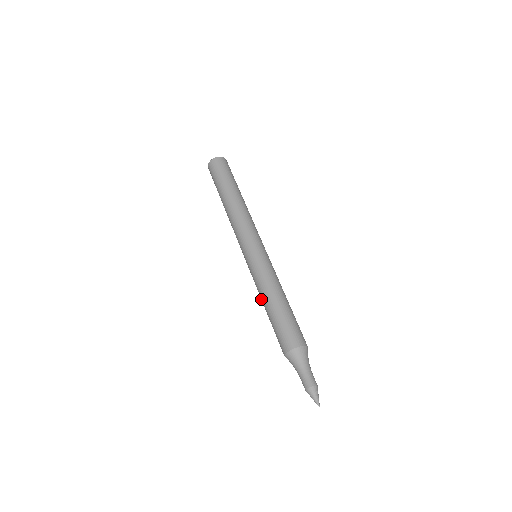
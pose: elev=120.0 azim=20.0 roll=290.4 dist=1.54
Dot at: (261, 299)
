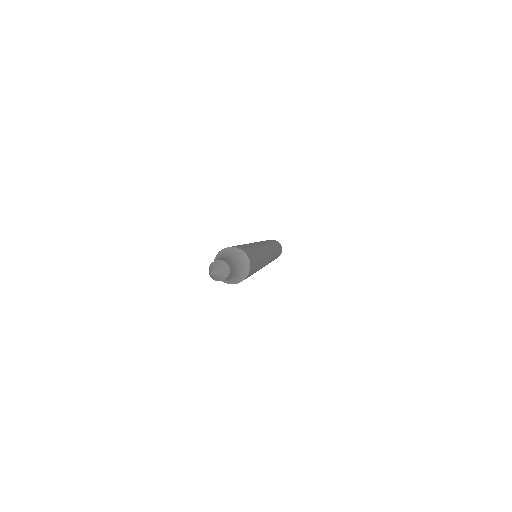
Dot at: occluded
